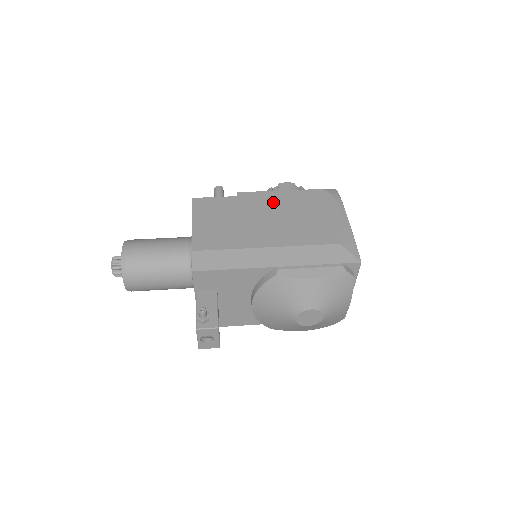
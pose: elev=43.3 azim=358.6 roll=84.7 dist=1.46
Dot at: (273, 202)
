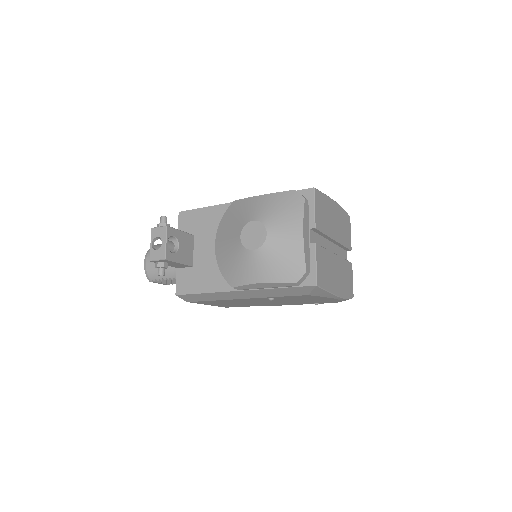
Dot at: occluded
